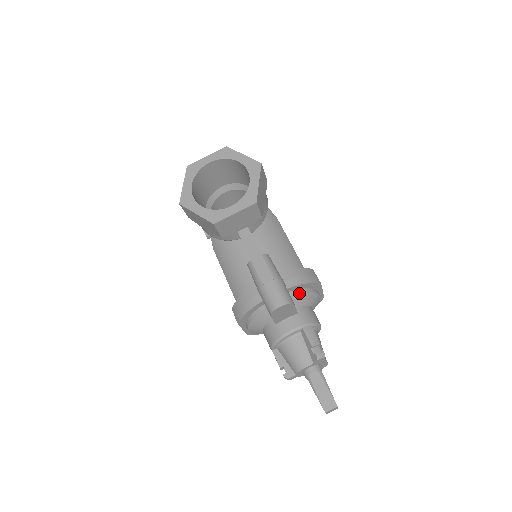
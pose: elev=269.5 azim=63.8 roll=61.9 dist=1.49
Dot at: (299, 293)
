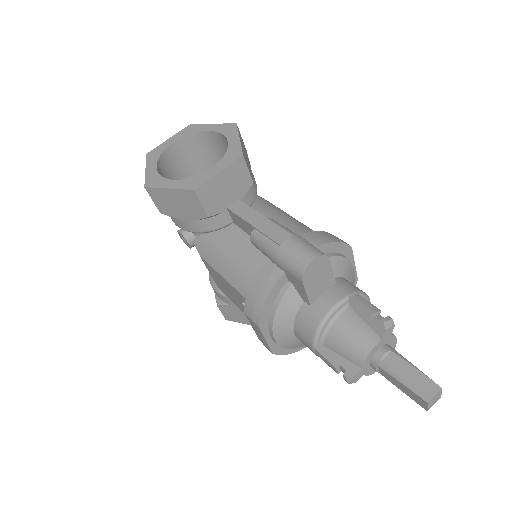
Dot at: (329, 257)
